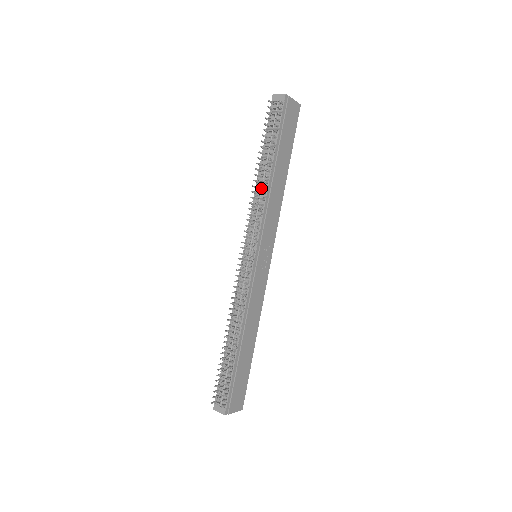
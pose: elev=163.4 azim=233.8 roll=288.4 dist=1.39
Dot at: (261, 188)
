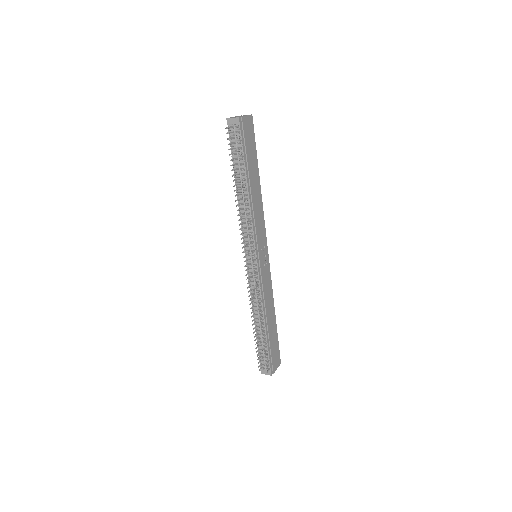
Dot at: (244, 205)
